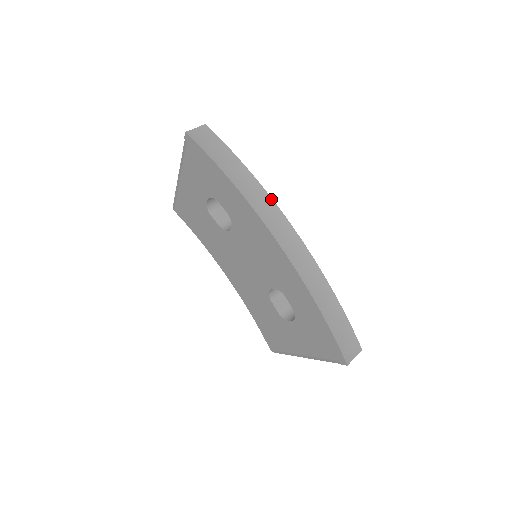
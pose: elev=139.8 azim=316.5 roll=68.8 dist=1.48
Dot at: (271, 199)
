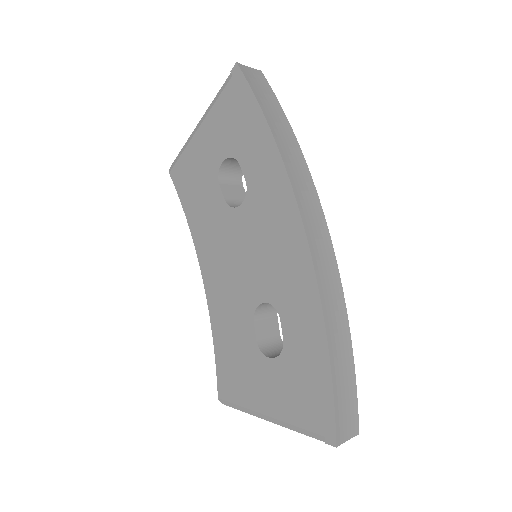
Dot at: (312, 181)
